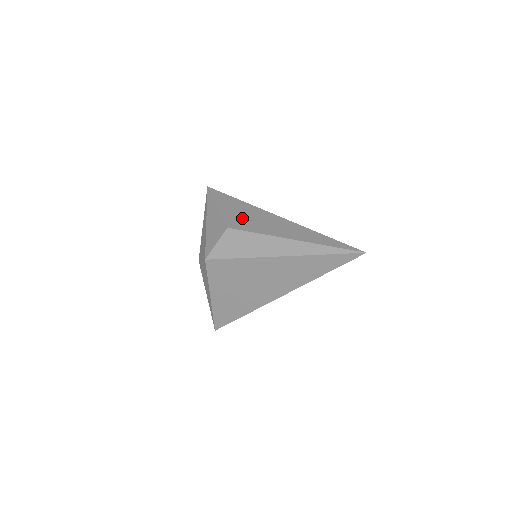
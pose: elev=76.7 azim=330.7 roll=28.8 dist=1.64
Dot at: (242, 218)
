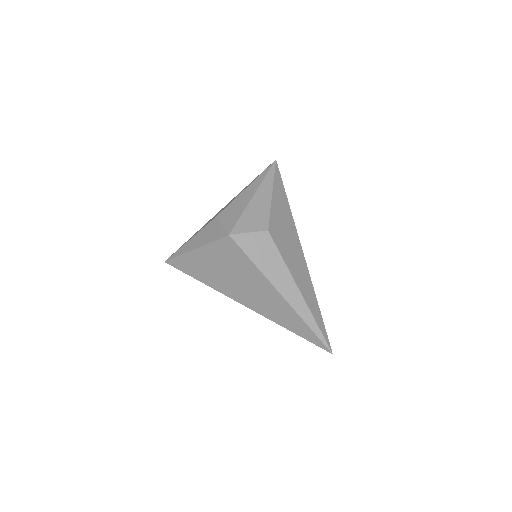
Dot at: (282, 230)
